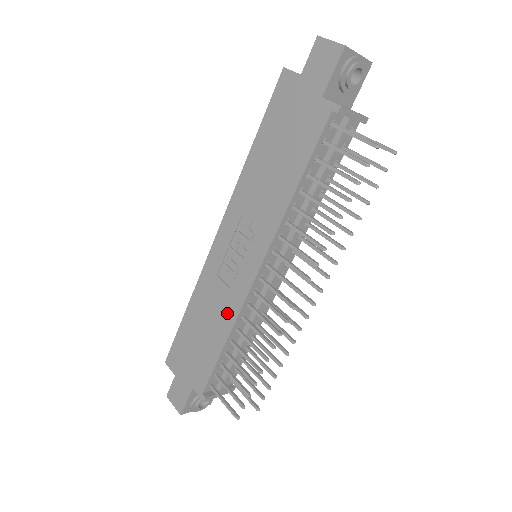
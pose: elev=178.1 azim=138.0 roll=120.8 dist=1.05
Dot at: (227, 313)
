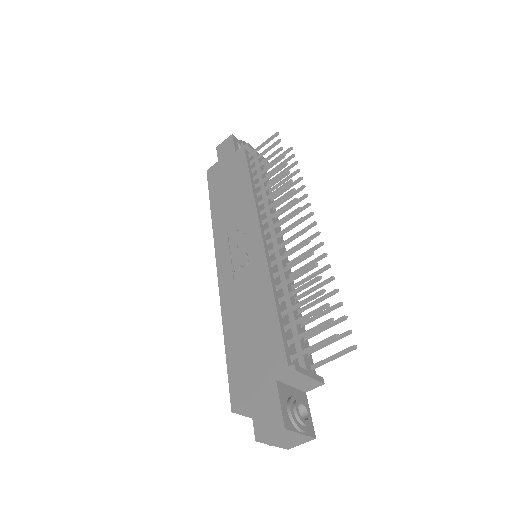
Dot at: (260, 283)
